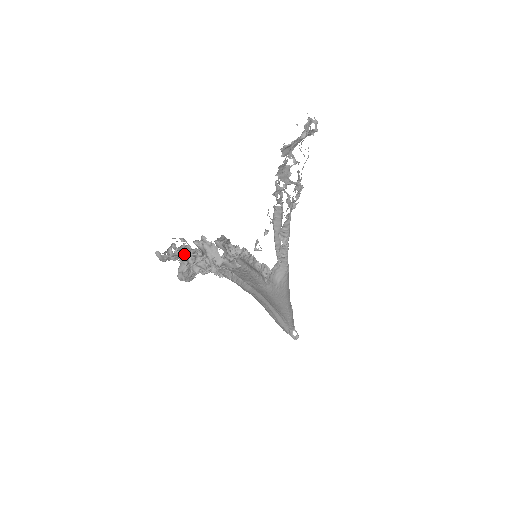
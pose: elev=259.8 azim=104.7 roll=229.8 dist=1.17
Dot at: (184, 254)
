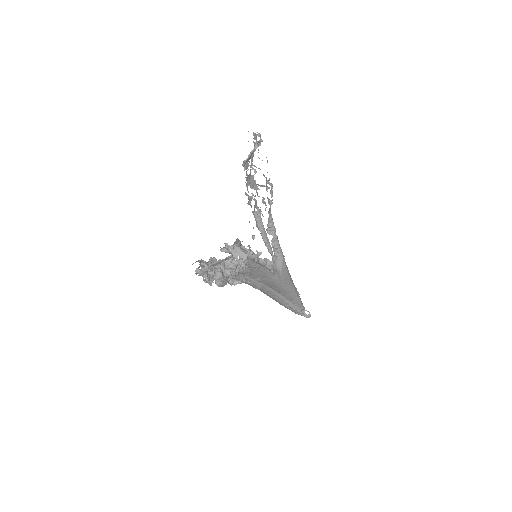
Dot at: (219, 261)
